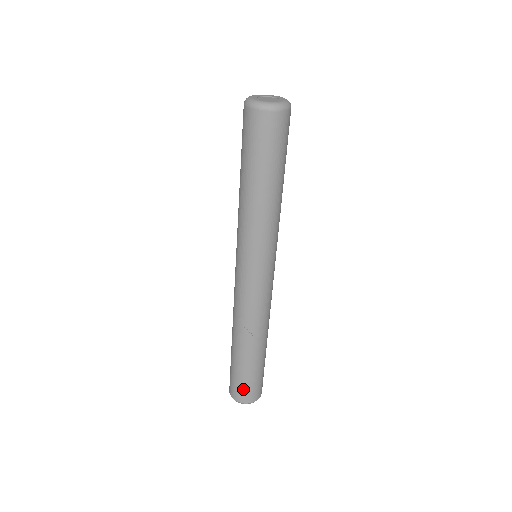
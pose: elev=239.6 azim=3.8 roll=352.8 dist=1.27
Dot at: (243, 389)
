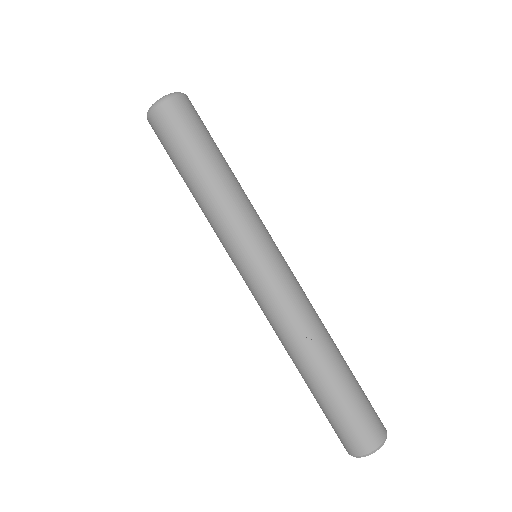
Dot at: (360, 427)
